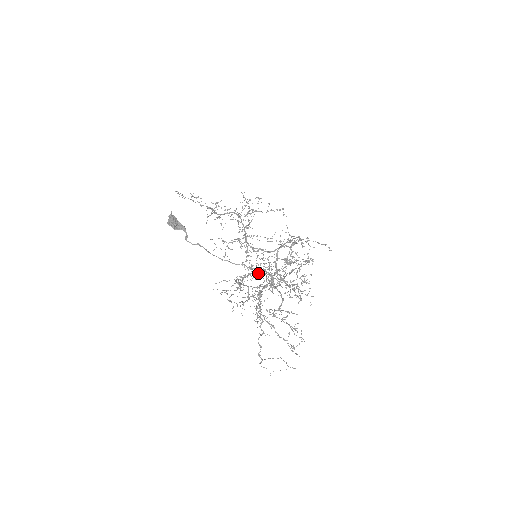
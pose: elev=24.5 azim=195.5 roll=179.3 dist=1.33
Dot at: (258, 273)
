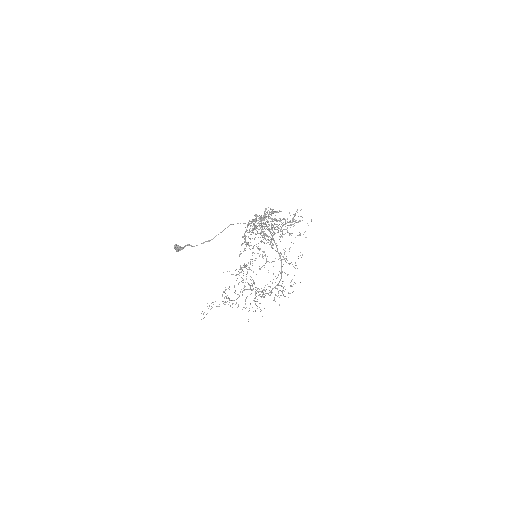
Dot at: occluded
